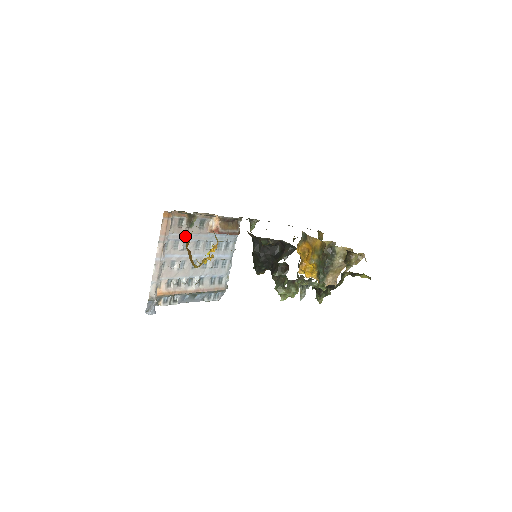
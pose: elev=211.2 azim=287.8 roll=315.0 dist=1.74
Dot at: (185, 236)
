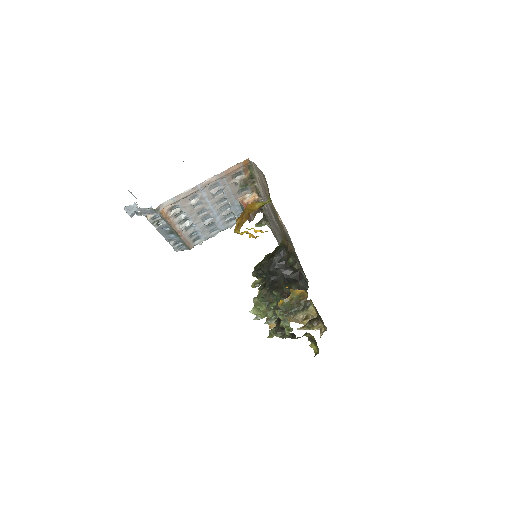
Dot at: (226, 187)
